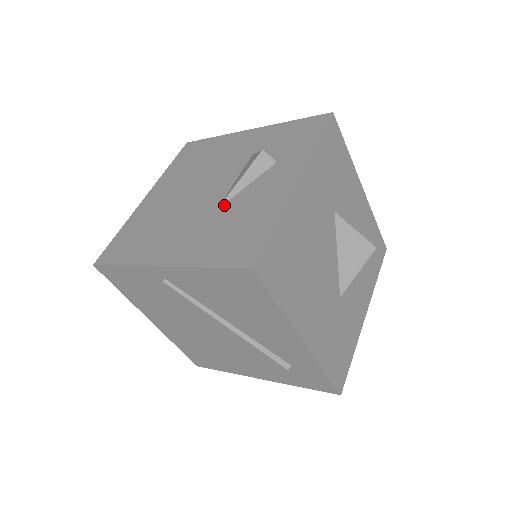
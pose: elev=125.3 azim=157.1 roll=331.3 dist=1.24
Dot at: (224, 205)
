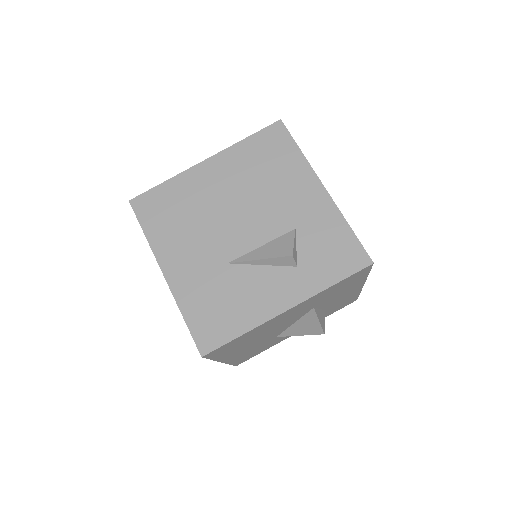
Dot at: (236, 265)
